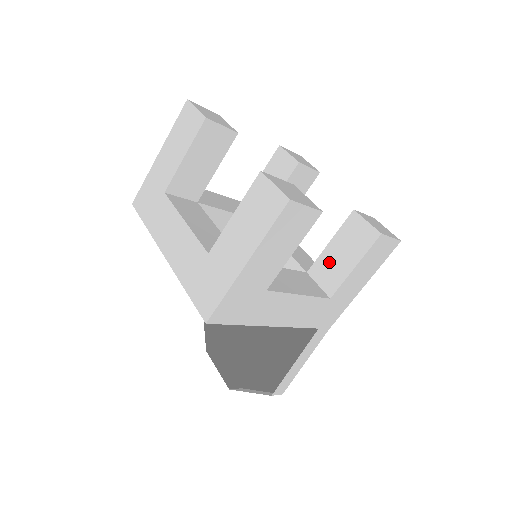
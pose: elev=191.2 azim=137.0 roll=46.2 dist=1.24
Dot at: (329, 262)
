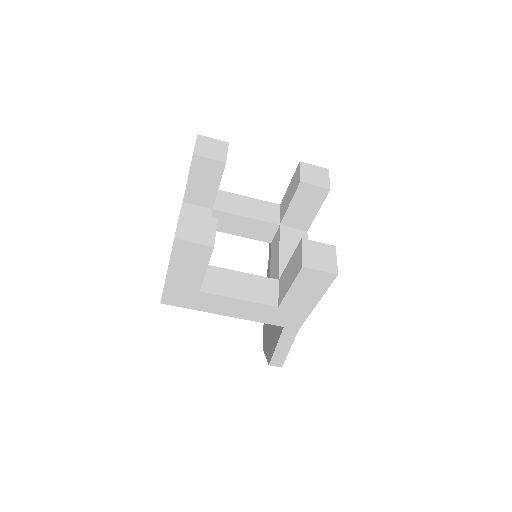
Dot at: (285, 277)
